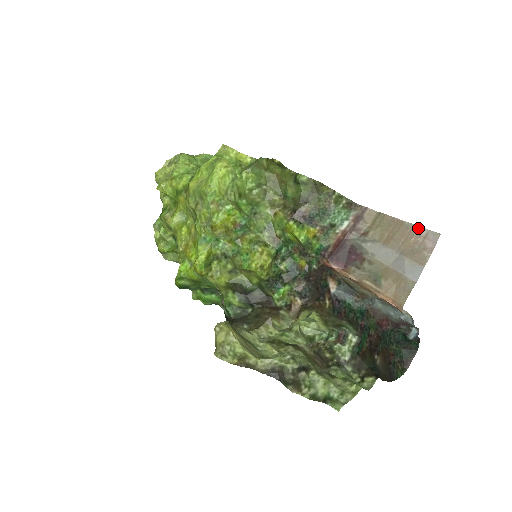
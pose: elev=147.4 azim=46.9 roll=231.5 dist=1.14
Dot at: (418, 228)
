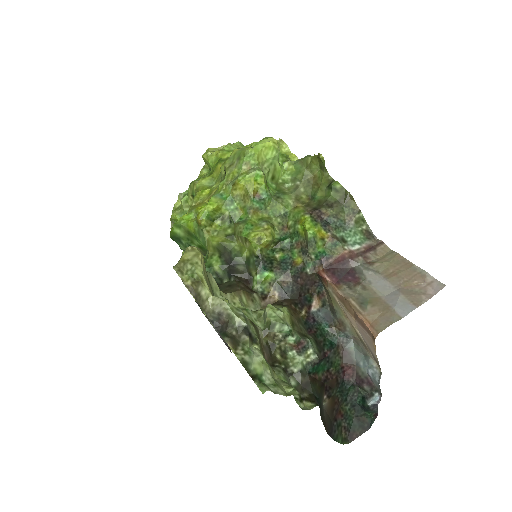
Dot at: (425, 274)
